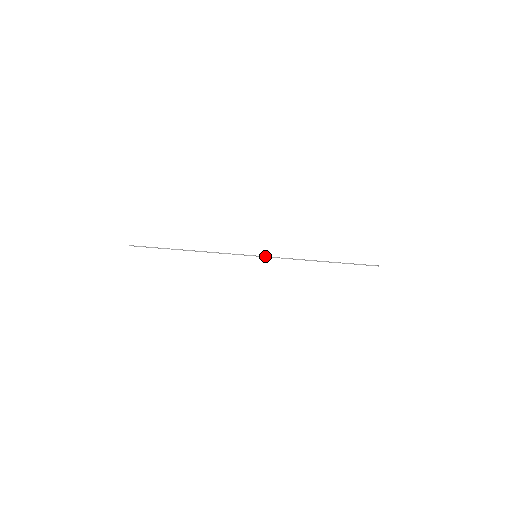
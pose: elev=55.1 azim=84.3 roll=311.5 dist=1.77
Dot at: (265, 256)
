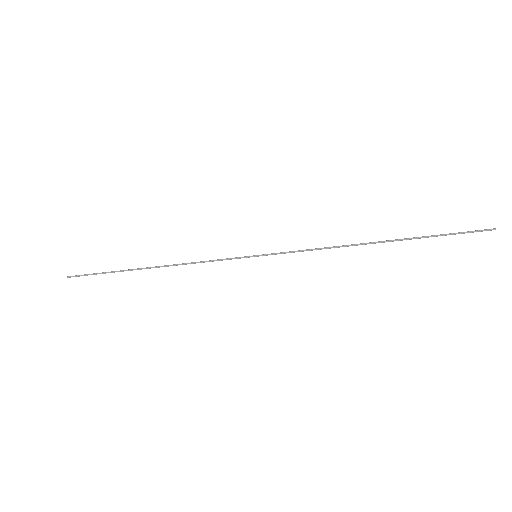
Dot at: (271, 254)
